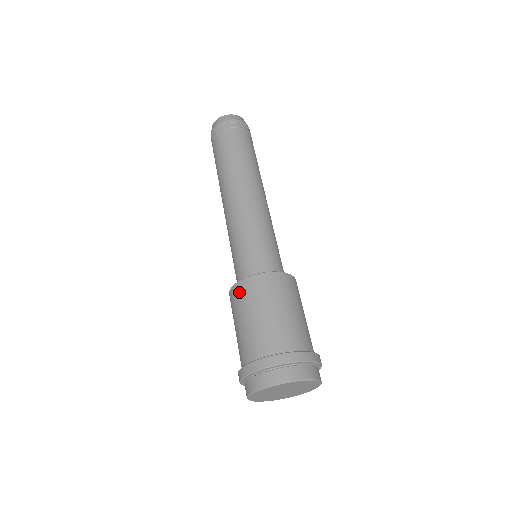
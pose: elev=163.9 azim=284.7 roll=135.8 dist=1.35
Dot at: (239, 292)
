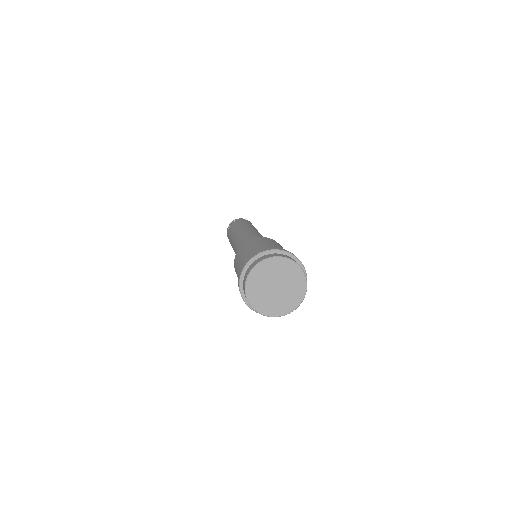
Dot at: (241, 249)
